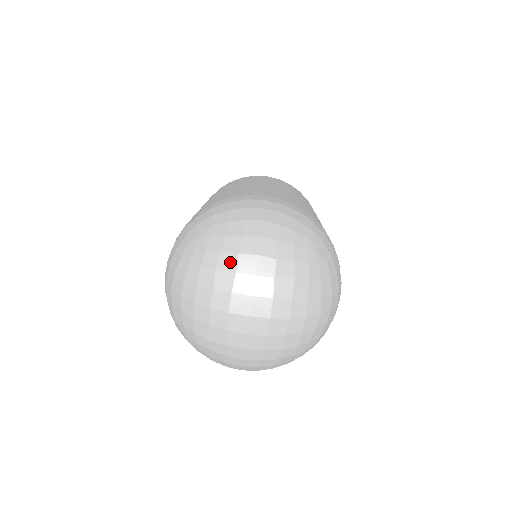
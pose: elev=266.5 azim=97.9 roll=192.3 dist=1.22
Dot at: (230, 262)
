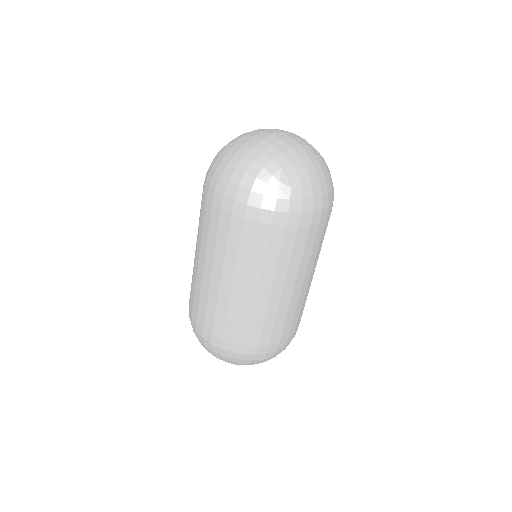
Dot at: occluded
